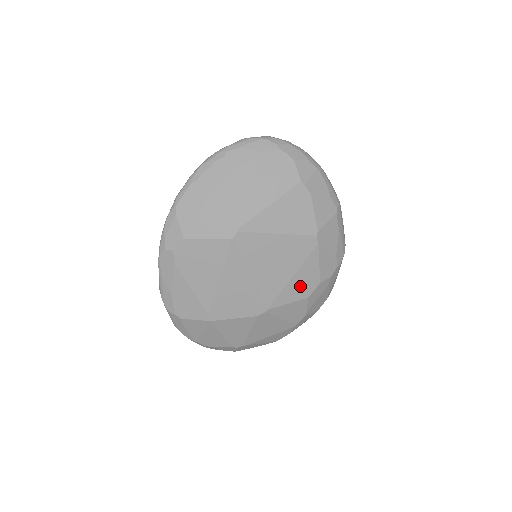
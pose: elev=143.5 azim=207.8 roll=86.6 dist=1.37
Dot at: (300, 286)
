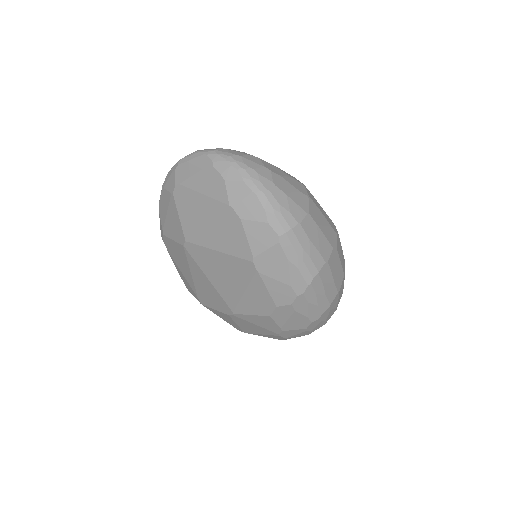
Dot at: (256, 303)
